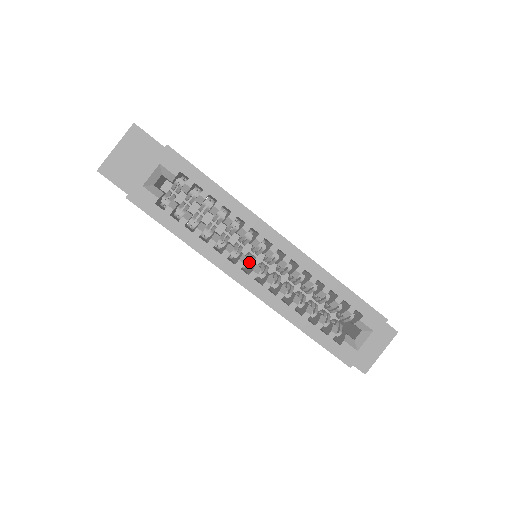
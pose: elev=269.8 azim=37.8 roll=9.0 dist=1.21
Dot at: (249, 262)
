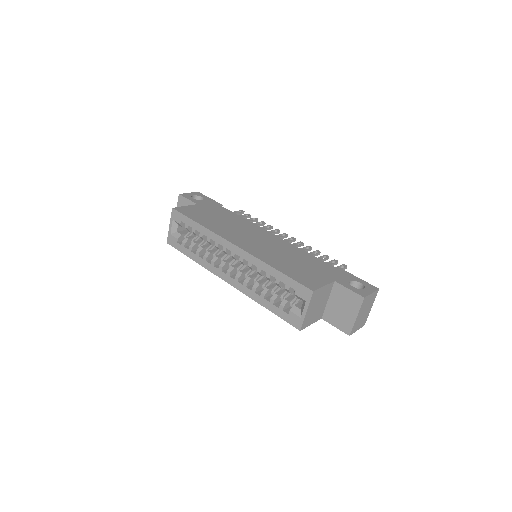
Dot at: occluded
